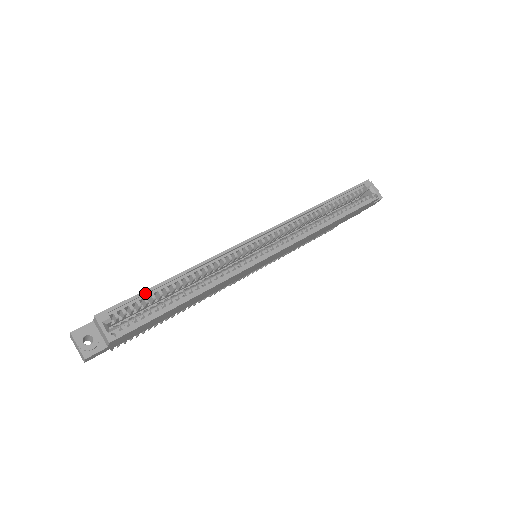
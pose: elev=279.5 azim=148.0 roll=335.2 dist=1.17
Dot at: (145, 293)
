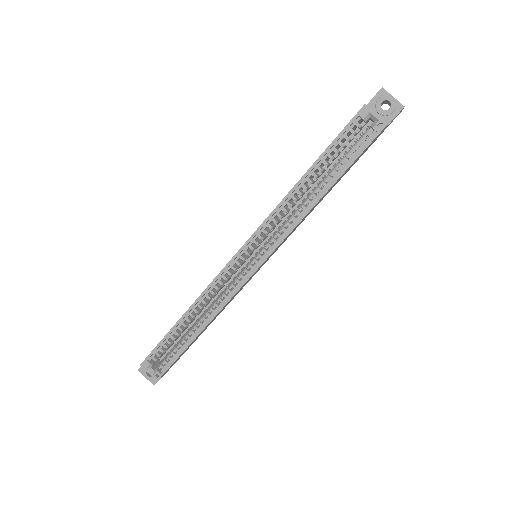
Dot at: (165, 339)
